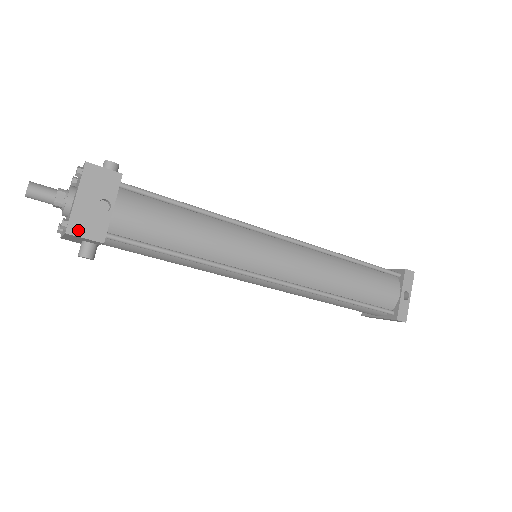
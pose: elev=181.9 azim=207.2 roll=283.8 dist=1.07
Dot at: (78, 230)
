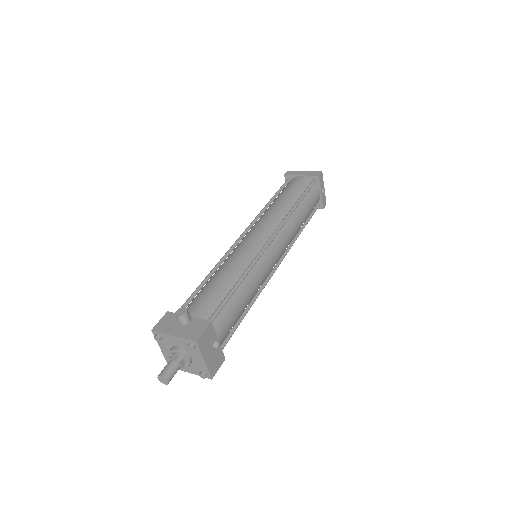
Dot at: (215, 371)
